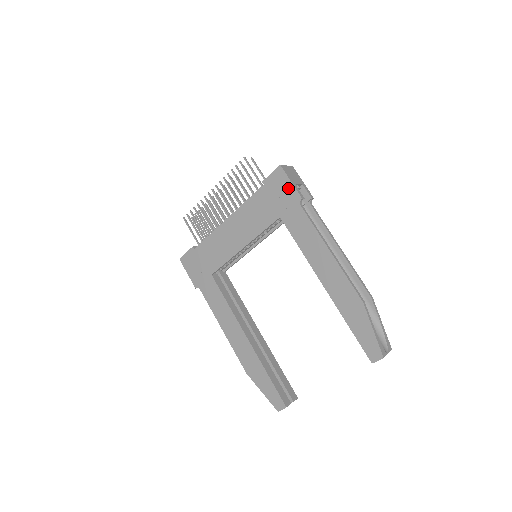
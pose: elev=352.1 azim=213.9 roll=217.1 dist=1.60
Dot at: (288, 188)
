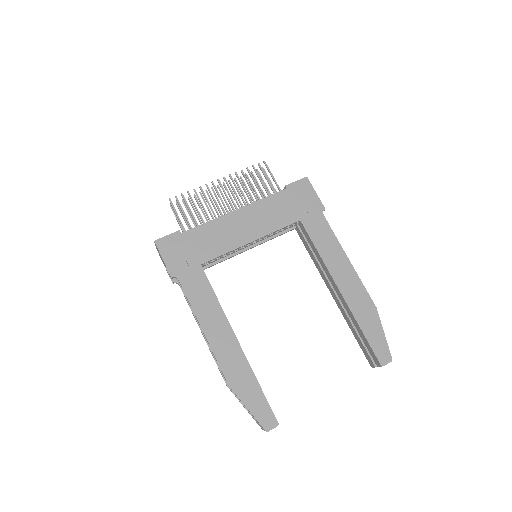
Dot at: (312, 197)
